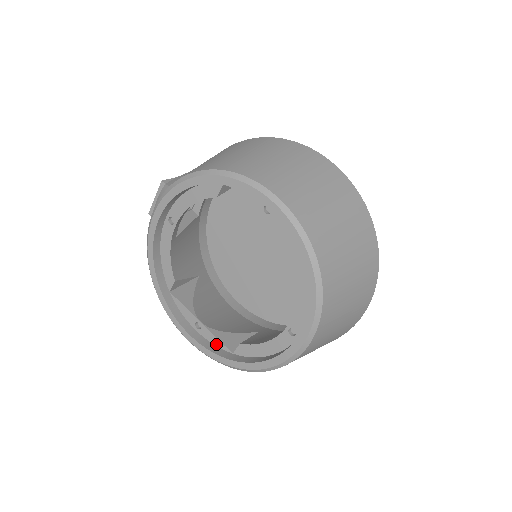
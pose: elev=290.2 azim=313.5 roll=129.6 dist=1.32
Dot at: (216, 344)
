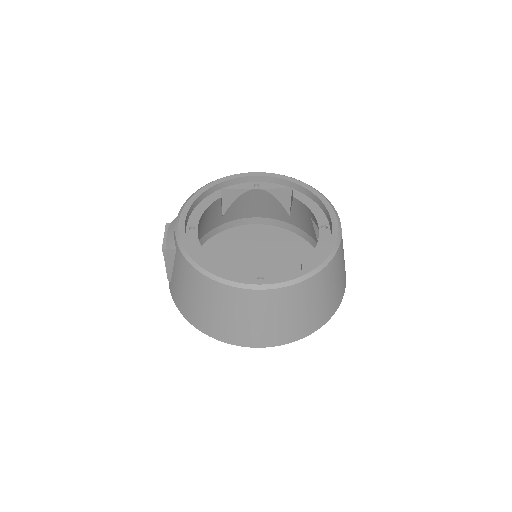
Dot at: occluded
